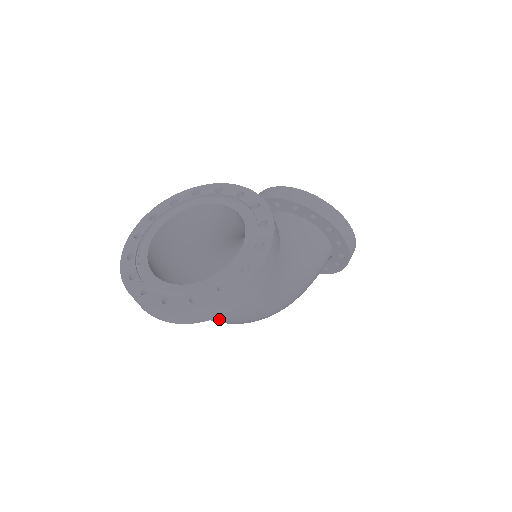
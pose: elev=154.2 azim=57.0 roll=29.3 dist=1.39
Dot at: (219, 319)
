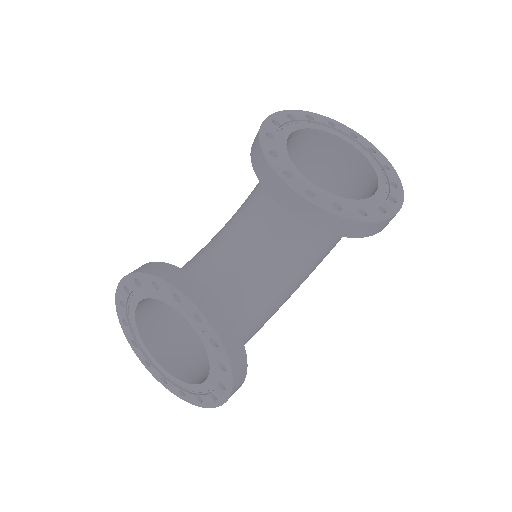
Dot at: occluded
